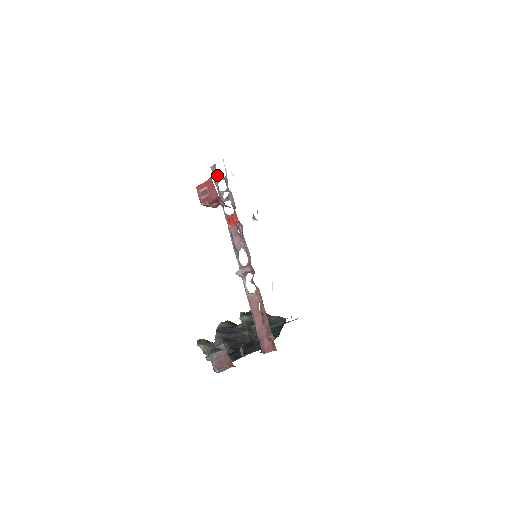
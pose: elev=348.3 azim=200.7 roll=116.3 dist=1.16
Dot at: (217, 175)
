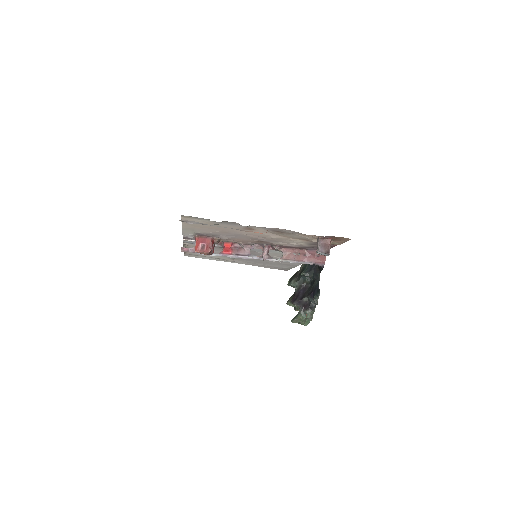
Dot at: (190, 248)
